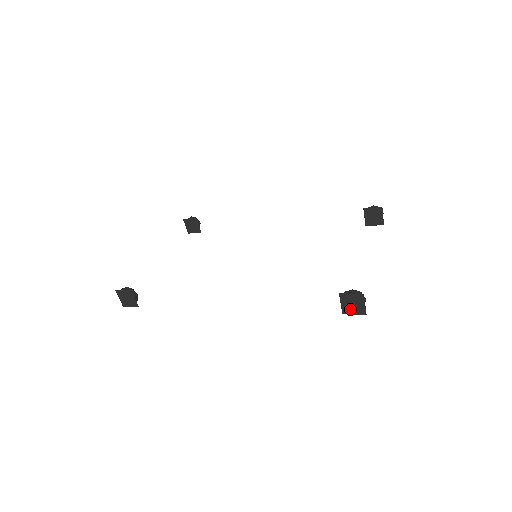
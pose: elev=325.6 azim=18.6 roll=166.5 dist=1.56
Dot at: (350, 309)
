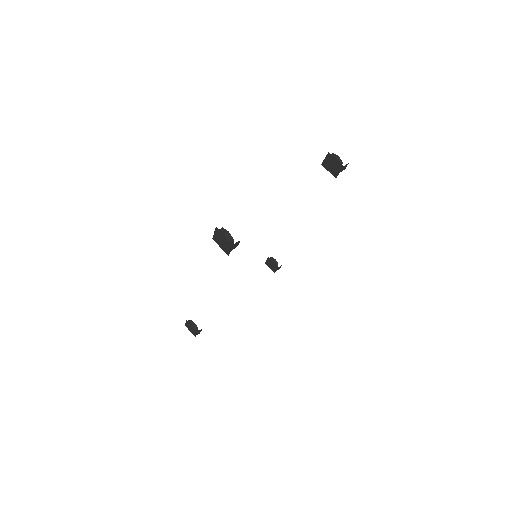
Dot at: (226, 248)
